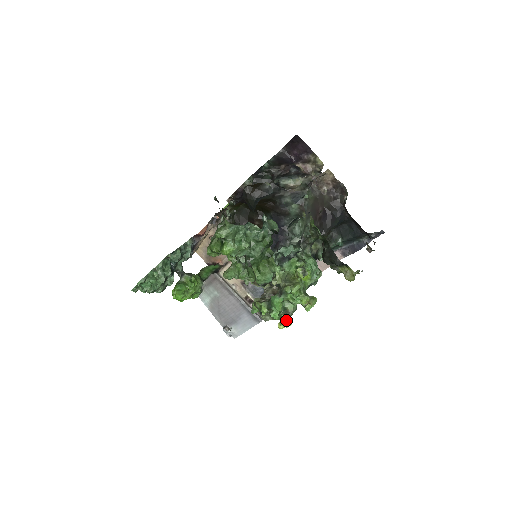
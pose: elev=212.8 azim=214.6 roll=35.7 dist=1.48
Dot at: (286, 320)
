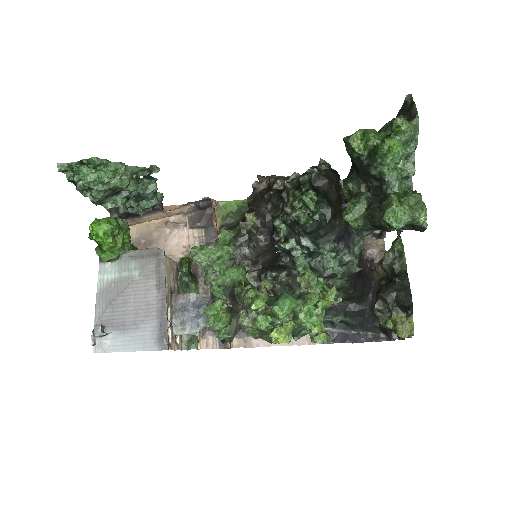
Dot at: (289, 331)
